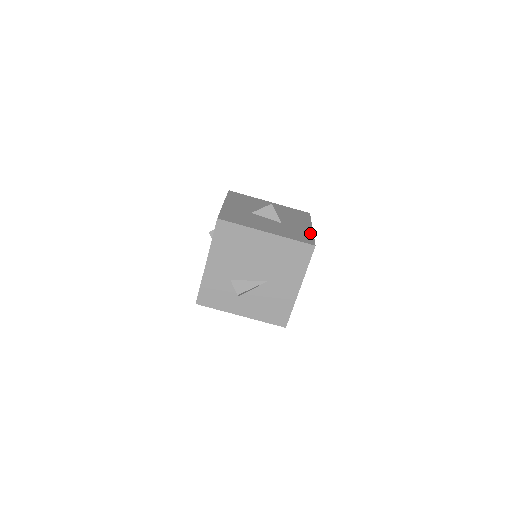
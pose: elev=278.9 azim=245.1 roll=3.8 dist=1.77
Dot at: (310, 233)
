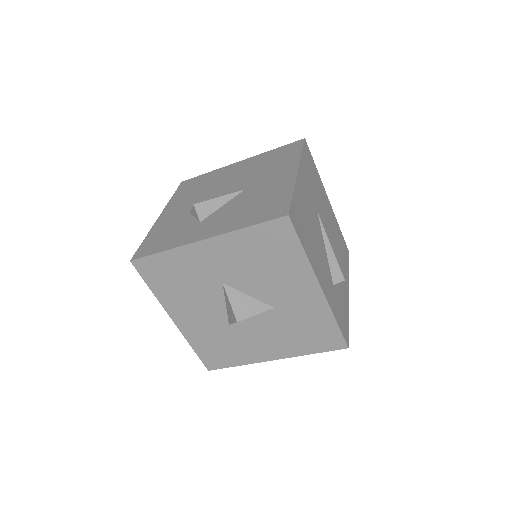
Dot at: occluded
